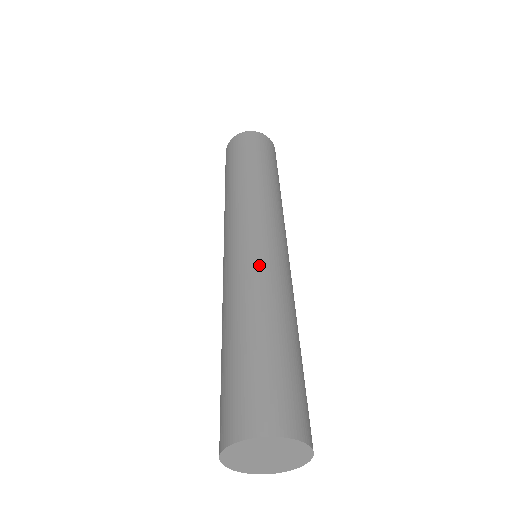
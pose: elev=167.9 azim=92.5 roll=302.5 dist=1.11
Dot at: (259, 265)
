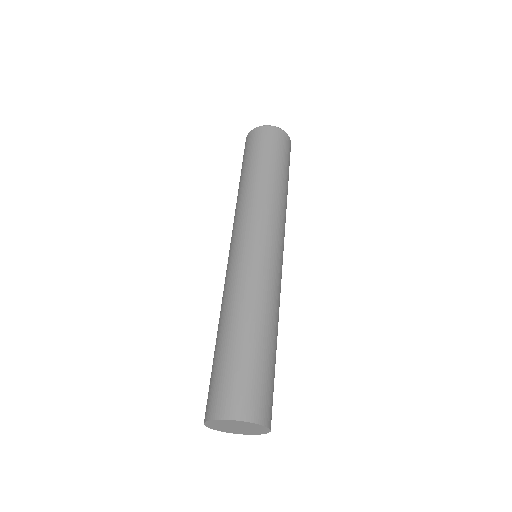
Dot at: (234, 276)
